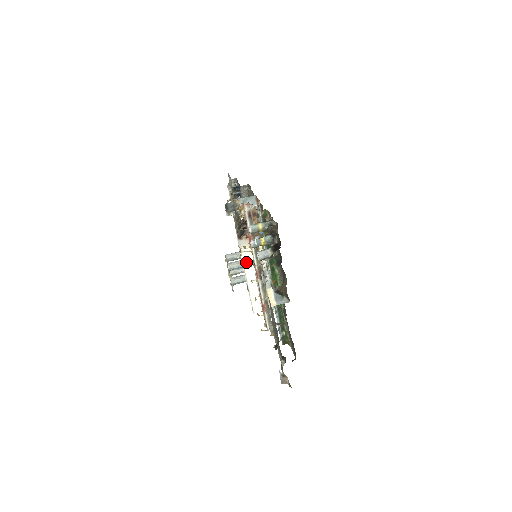
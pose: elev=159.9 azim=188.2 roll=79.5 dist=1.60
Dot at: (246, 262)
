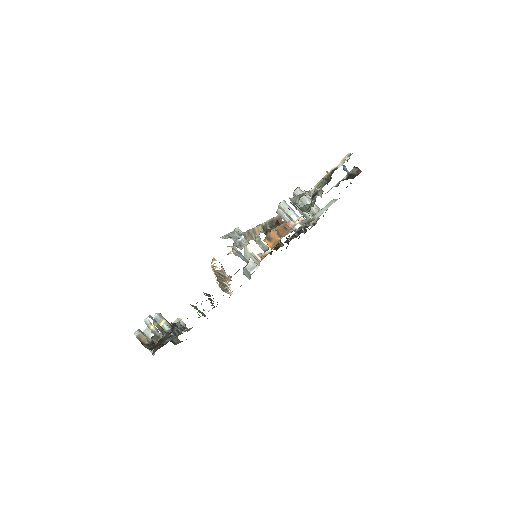
Dot at: occluded
